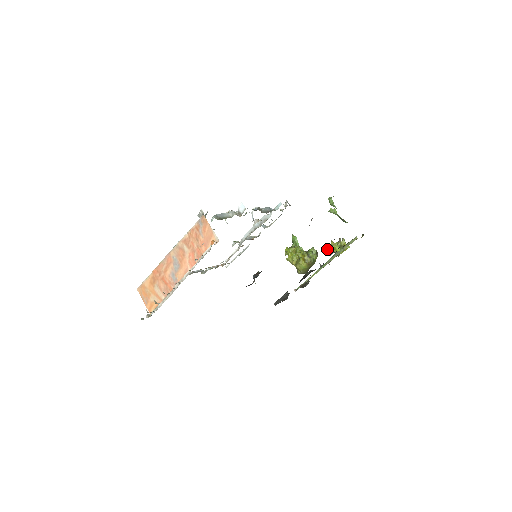
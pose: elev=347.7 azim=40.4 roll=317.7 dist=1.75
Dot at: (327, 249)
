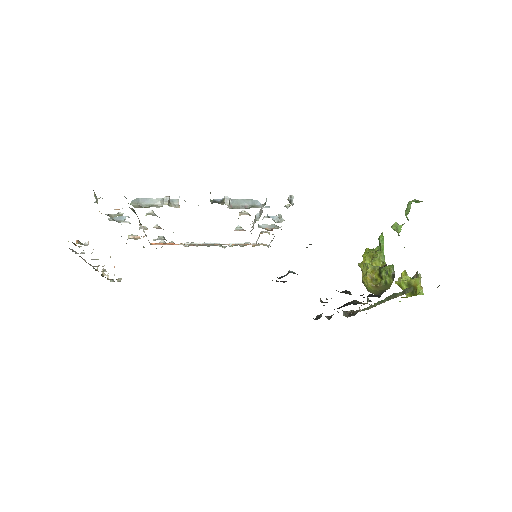
Dot at: (398, 279)
